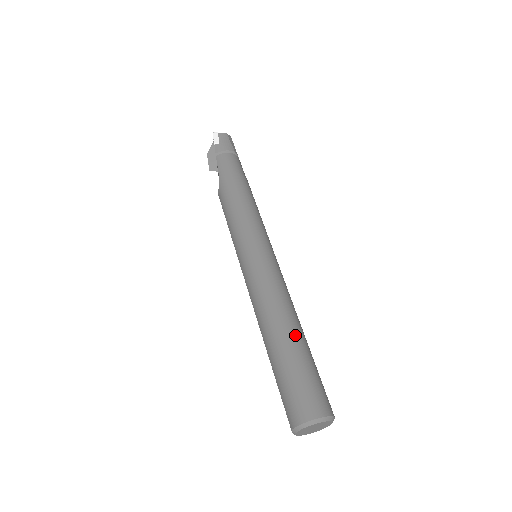
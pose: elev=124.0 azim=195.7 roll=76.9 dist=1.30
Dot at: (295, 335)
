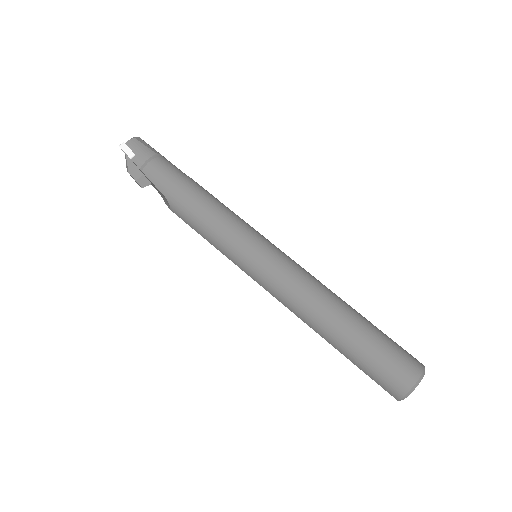
Dot at: (350, 318)
